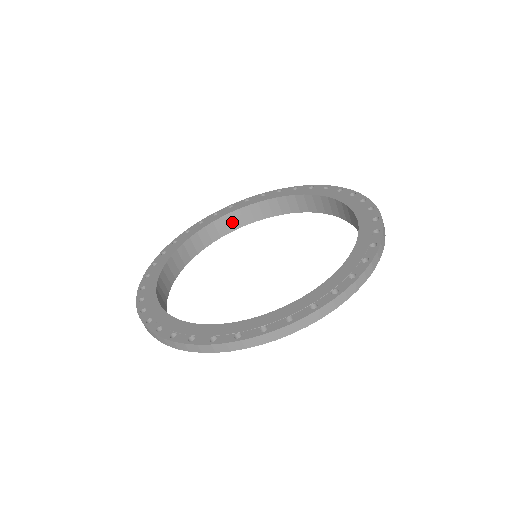
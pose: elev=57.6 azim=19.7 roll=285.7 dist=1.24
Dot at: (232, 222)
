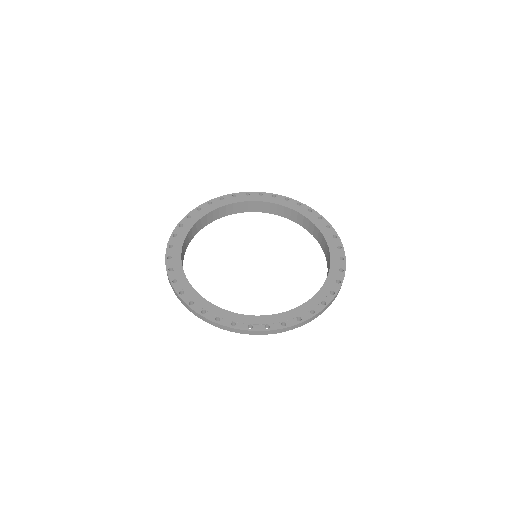
Dot at: (195, 229)
